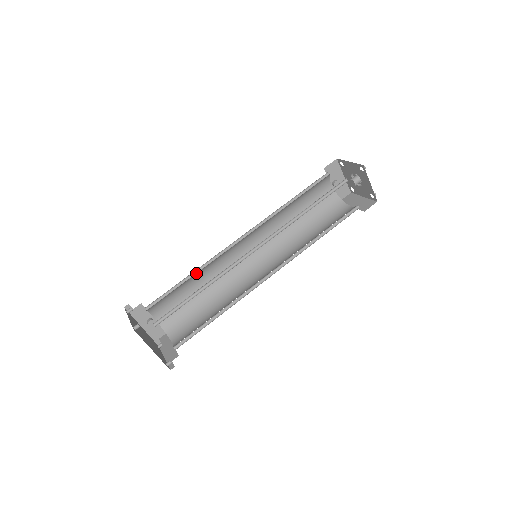
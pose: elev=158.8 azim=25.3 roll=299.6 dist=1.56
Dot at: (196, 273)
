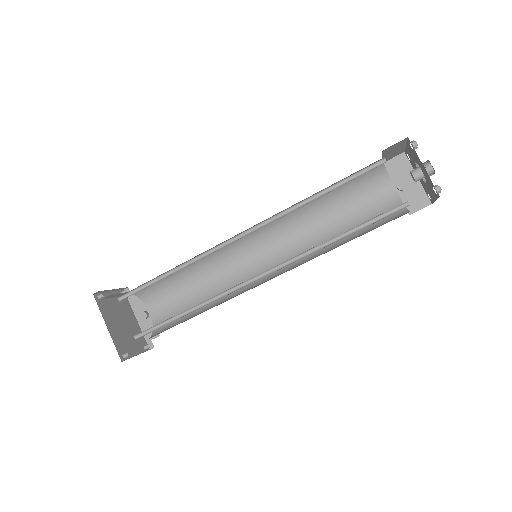
Dot at: (192, 266)
